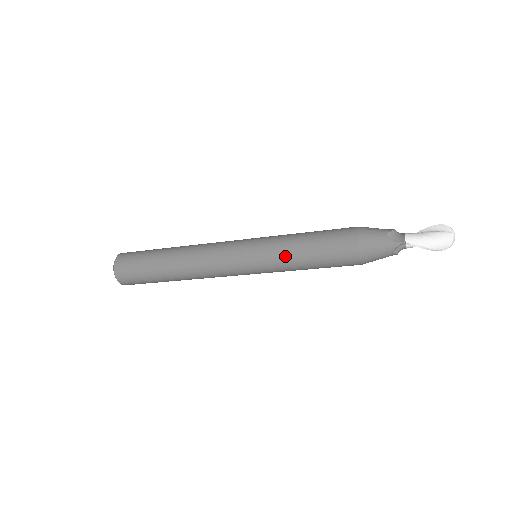
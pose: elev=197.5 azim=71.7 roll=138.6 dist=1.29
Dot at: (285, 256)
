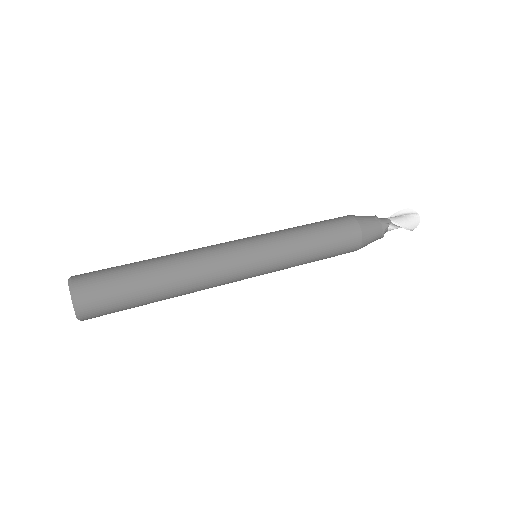
Dot at: (298, 247)
